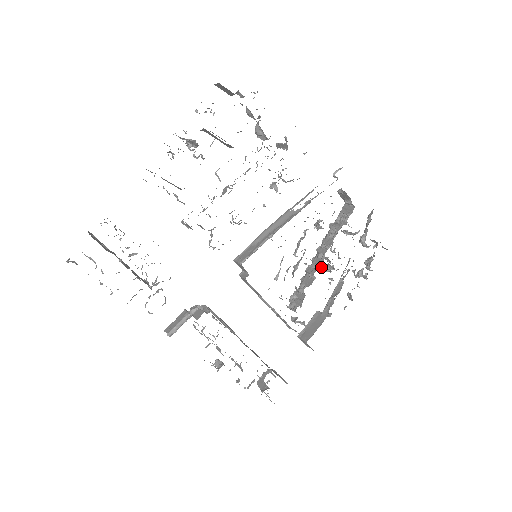
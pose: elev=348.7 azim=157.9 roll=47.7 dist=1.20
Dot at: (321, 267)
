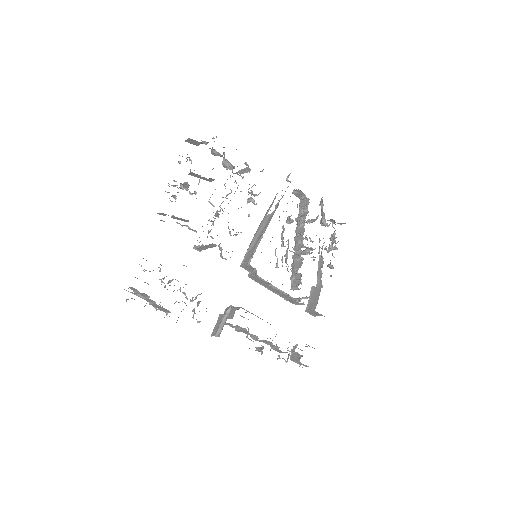
Dot at: (301, 254)
